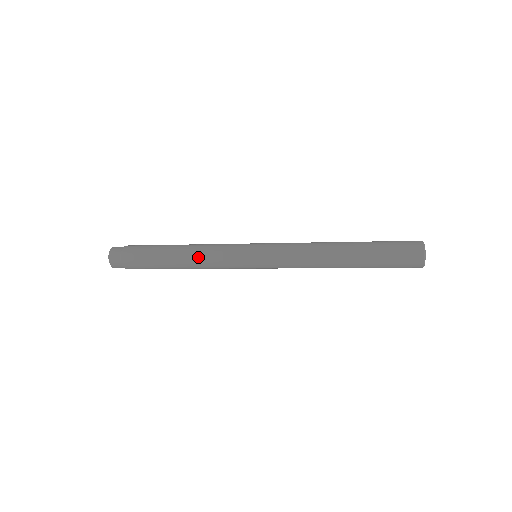
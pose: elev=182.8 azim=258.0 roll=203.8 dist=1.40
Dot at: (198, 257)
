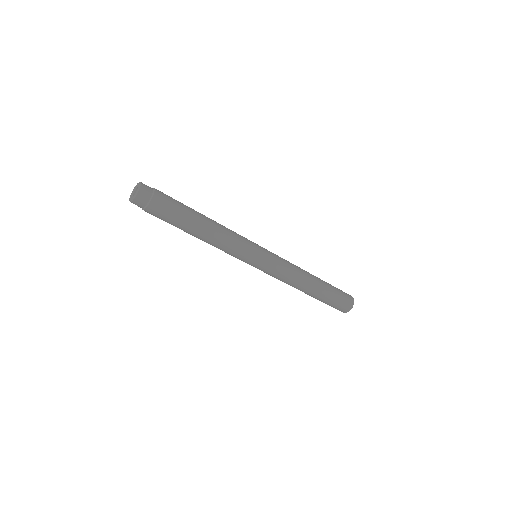
Dot at: (223, 232)
